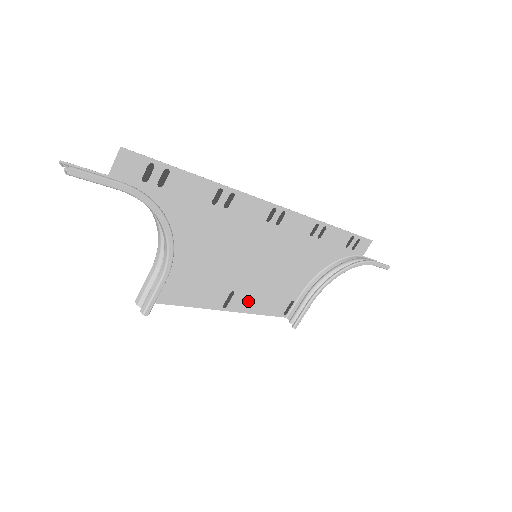
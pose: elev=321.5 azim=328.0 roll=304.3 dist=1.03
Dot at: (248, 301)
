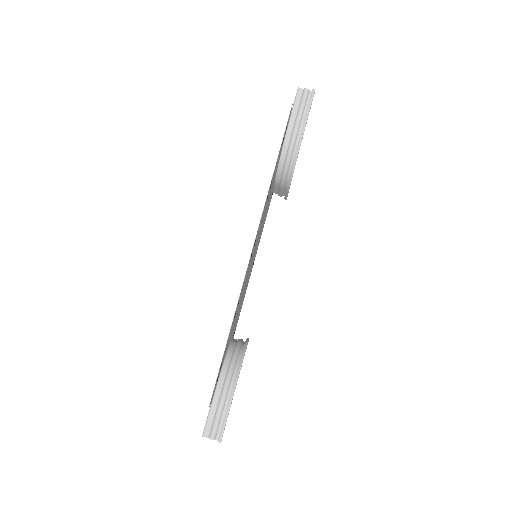
Dot at: occluded
